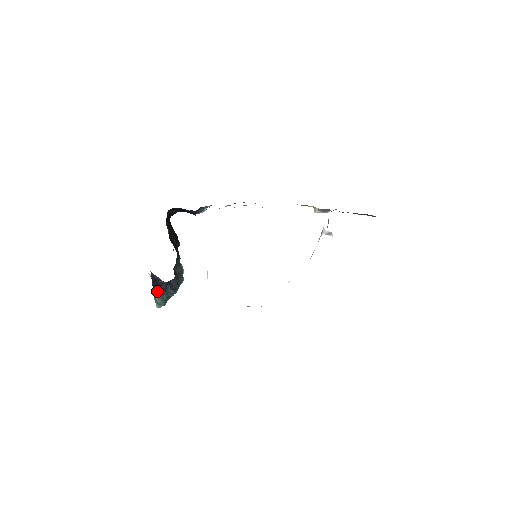
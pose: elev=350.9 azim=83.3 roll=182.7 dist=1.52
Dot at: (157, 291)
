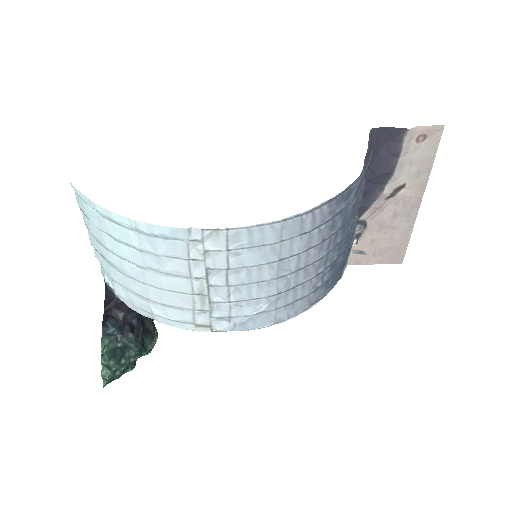
Dot at: (107, 323)
